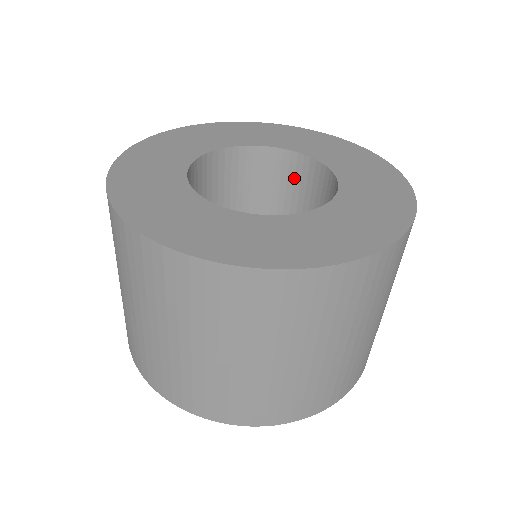
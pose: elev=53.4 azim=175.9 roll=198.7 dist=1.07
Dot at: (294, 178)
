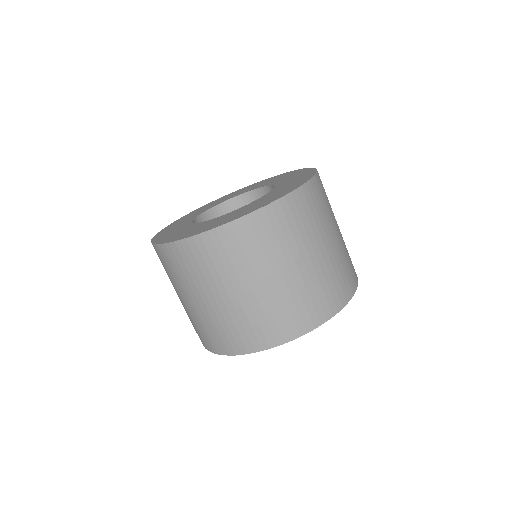
Dot at: occluded
